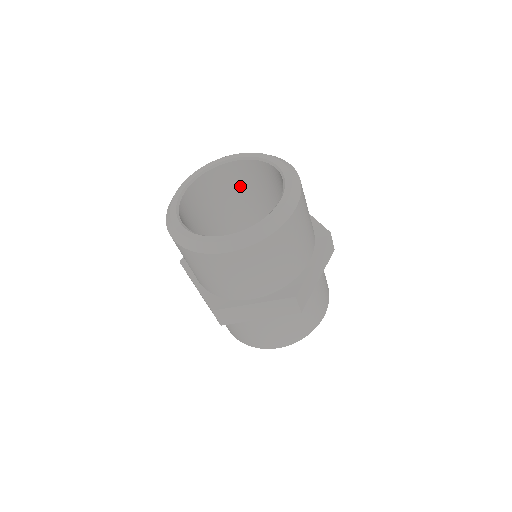
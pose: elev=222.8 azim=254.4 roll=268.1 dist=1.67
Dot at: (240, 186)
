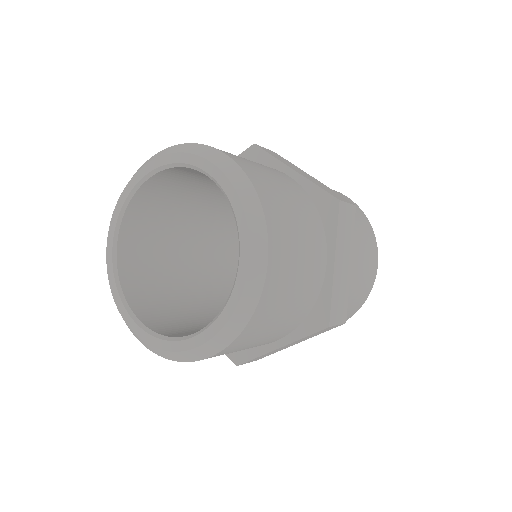
Dot at: (183, 188)
